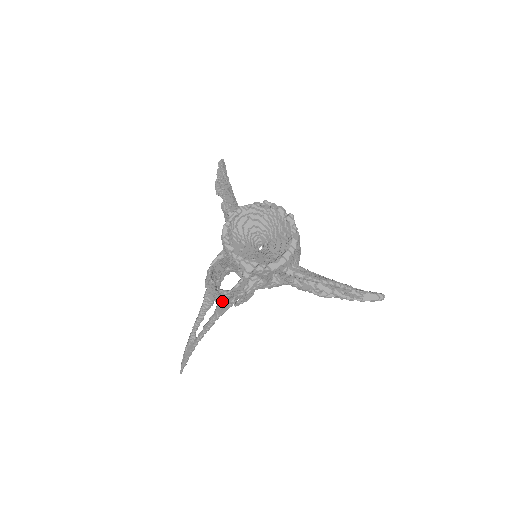
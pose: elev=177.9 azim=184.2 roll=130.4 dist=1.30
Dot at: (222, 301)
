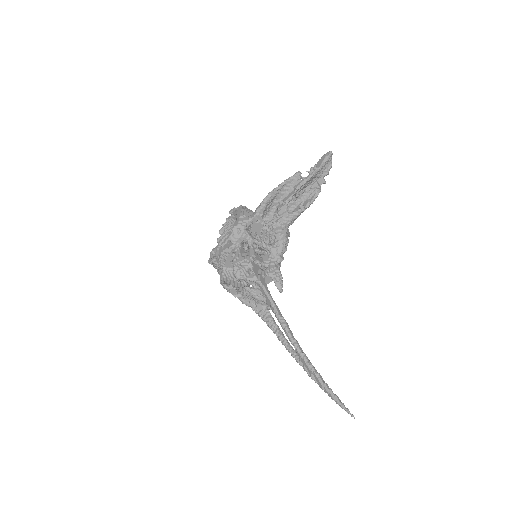
Dot at: (259, 292)
